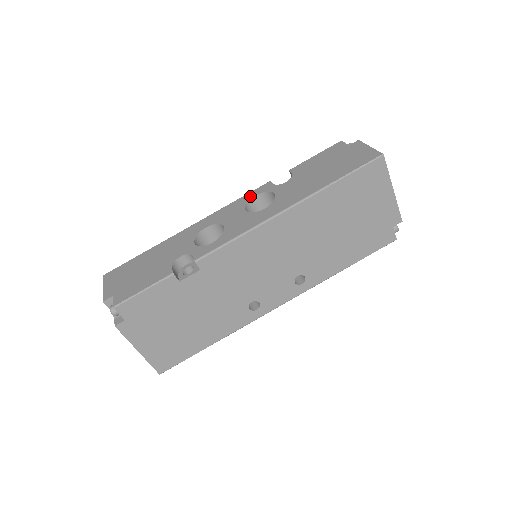
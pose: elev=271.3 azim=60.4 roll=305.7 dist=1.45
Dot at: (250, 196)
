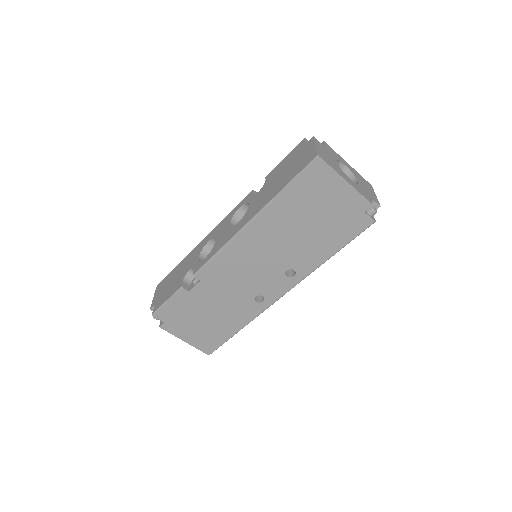
Dot at: (237, 208)
